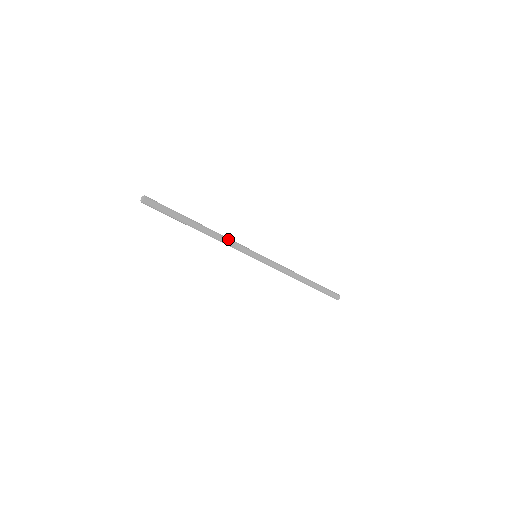
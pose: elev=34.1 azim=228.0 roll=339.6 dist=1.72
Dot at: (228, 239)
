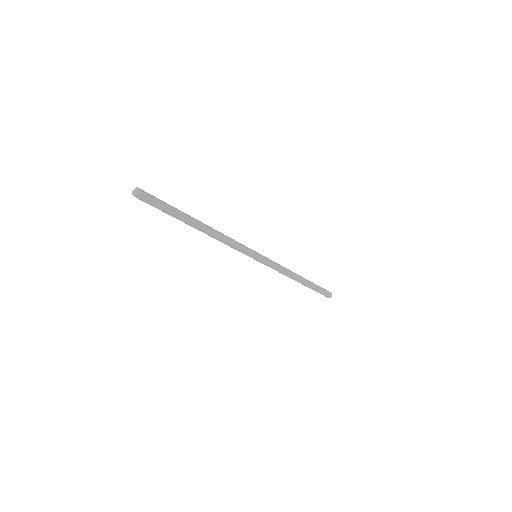
Dot at: (229, 237)
